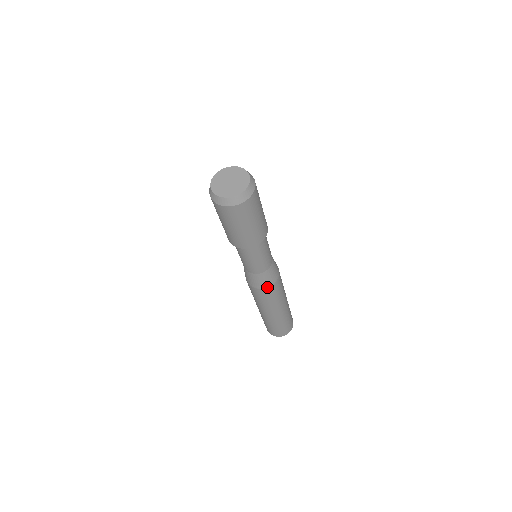
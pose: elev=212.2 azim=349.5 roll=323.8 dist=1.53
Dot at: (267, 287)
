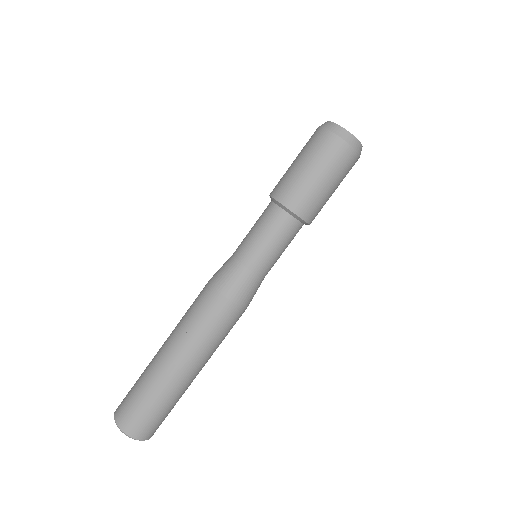
Dot at: (235, 302)
